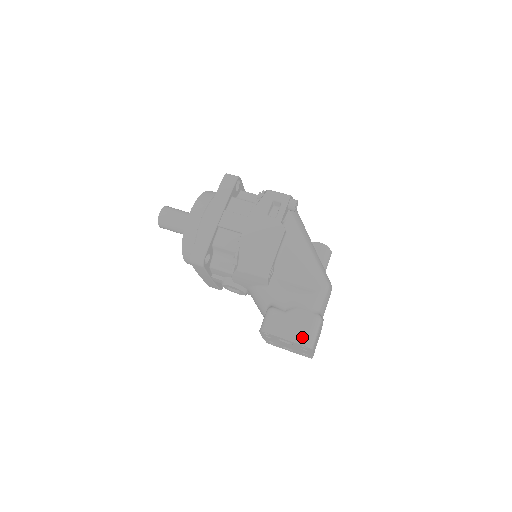
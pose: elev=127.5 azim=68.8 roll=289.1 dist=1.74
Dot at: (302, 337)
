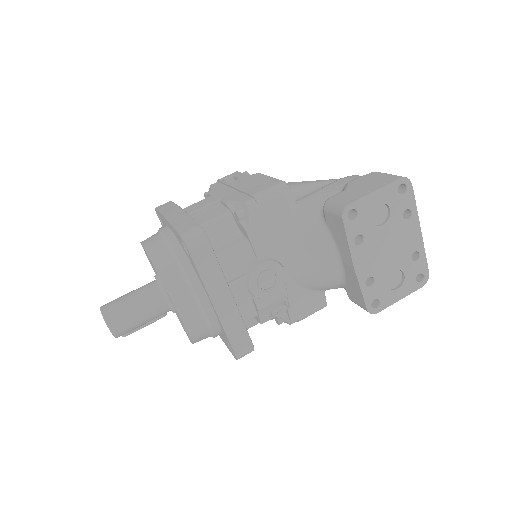
Dot at: (387, 179)
